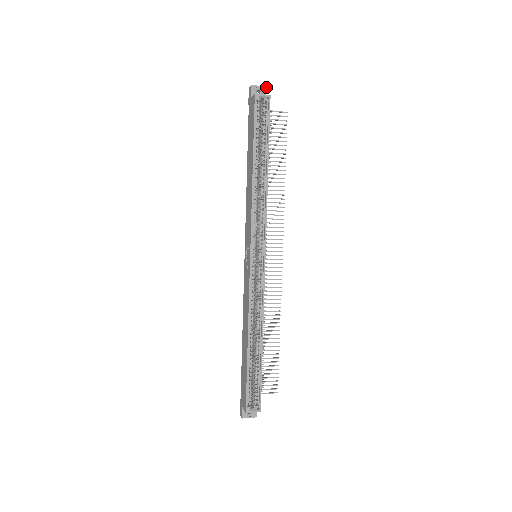
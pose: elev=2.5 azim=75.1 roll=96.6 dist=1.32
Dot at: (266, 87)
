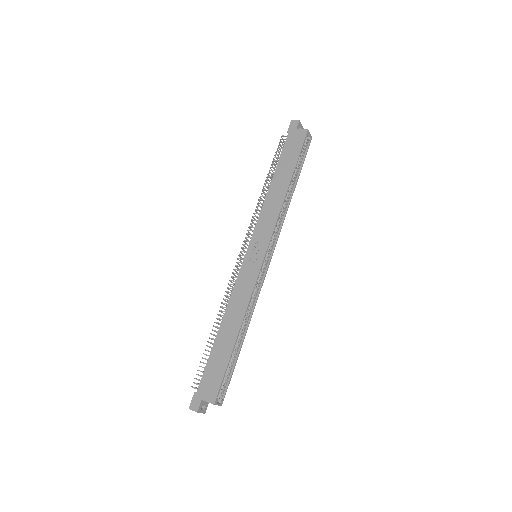
Dot at: occluded
